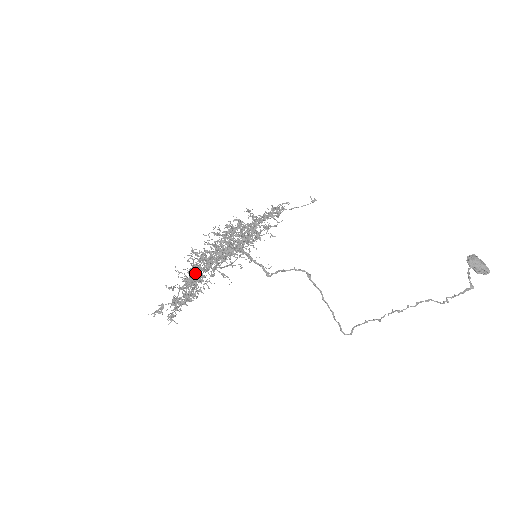
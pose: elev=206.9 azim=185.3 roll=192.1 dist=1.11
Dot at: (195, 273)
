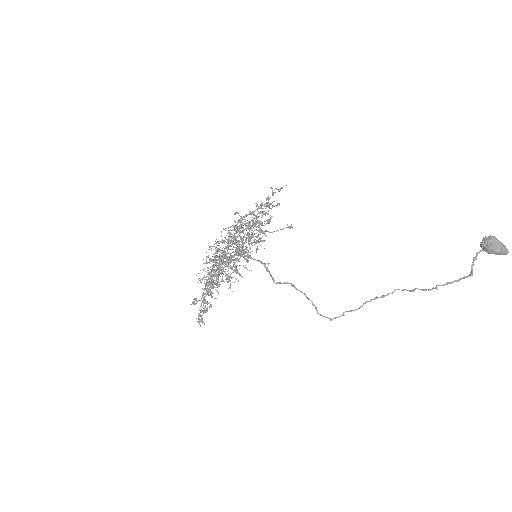
Dot at: occluded
